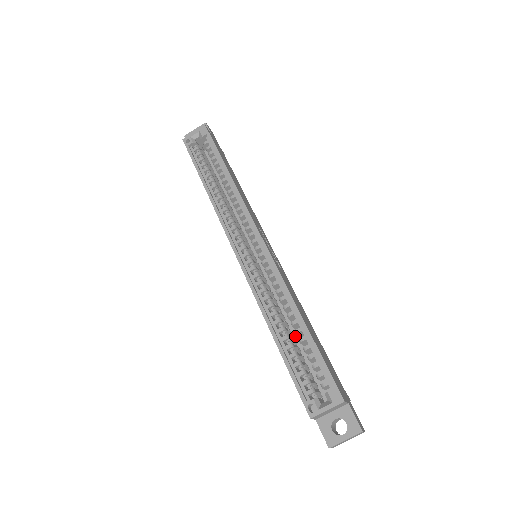
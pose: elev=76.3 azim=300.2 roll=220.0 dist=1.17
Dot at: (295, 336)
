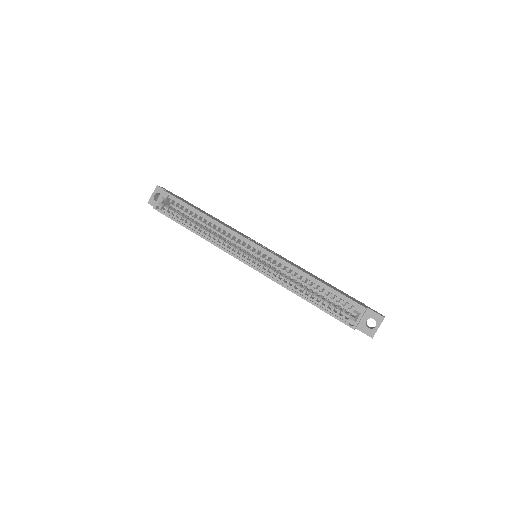
Dot at: (313, 290)
